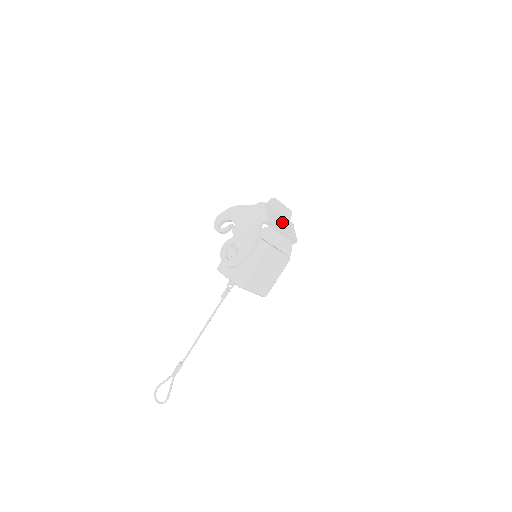
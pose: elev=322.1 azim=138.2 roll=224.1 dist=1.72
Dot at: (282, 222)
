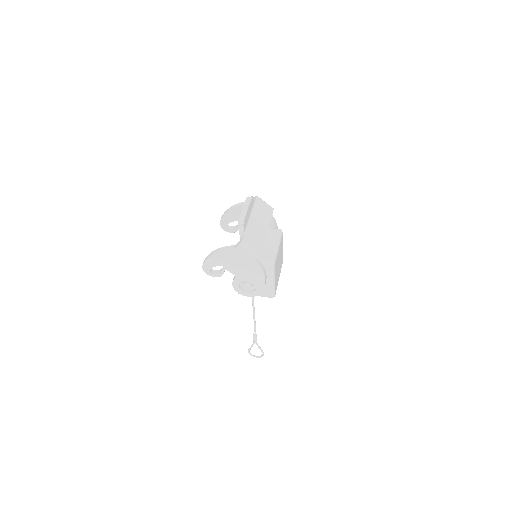
Dot at: (258, 222)
